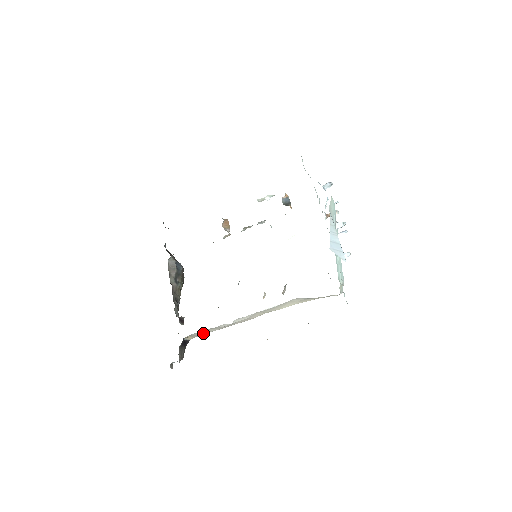
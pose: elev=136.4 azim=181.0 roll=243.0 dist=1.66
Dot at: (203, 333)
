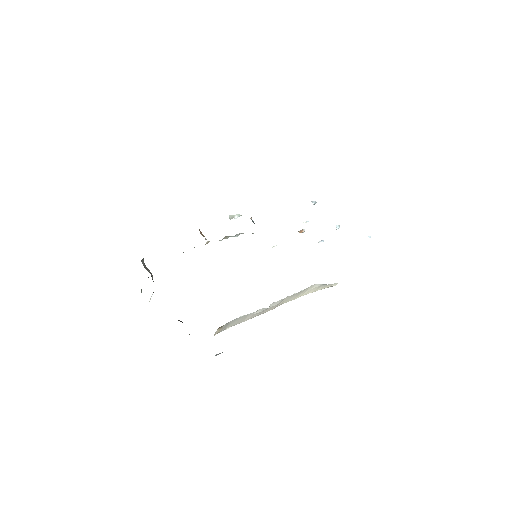
Dot at: (232, 324)
